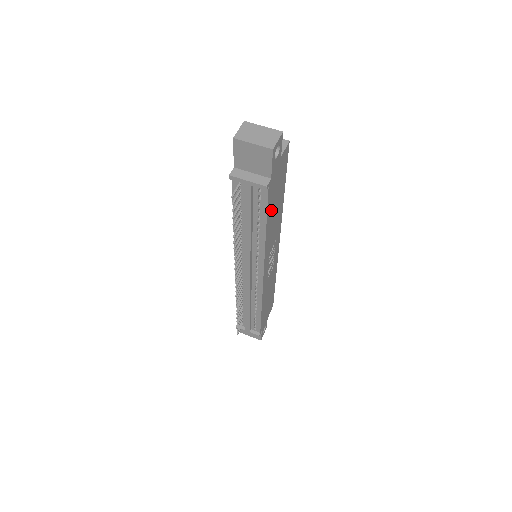
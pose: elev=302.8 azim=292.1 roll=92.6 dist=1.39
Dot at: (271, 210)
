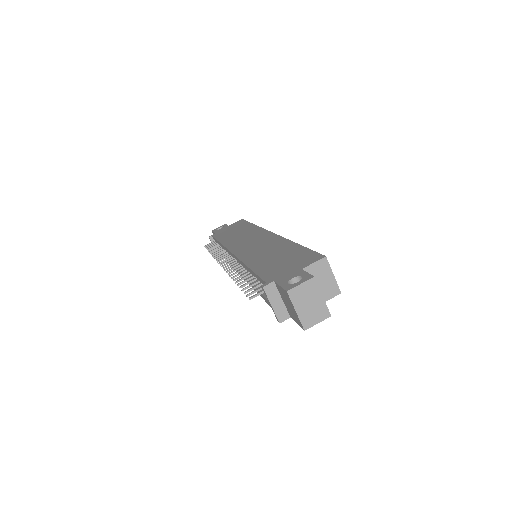
Dot at: occluded
